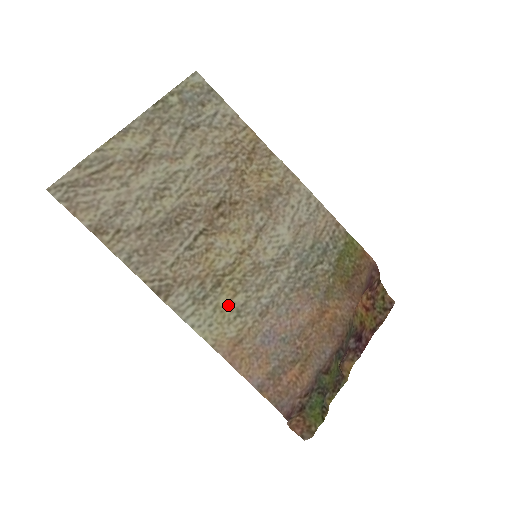
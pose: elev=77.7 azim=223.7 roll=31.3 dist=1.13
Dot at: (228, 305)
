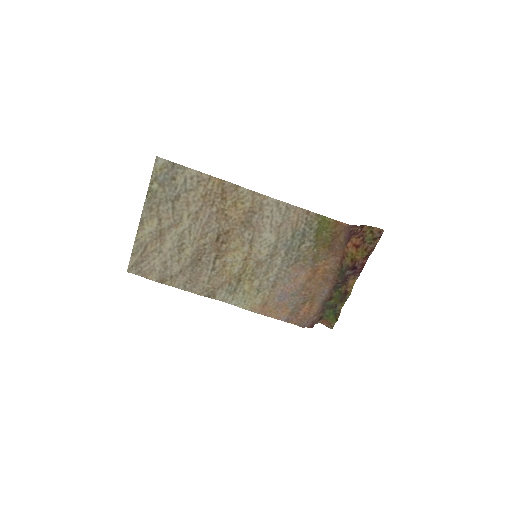
Dot at: (250, 288)
